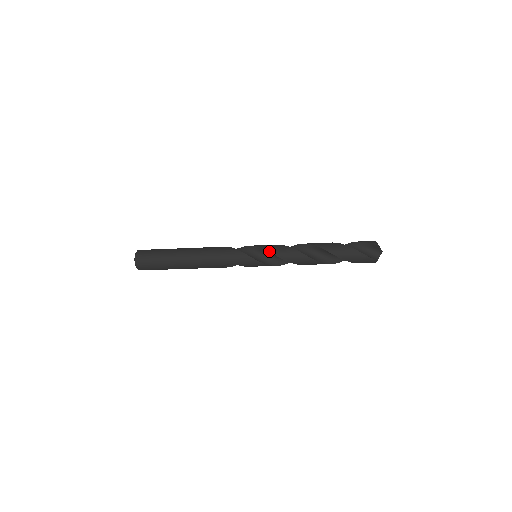
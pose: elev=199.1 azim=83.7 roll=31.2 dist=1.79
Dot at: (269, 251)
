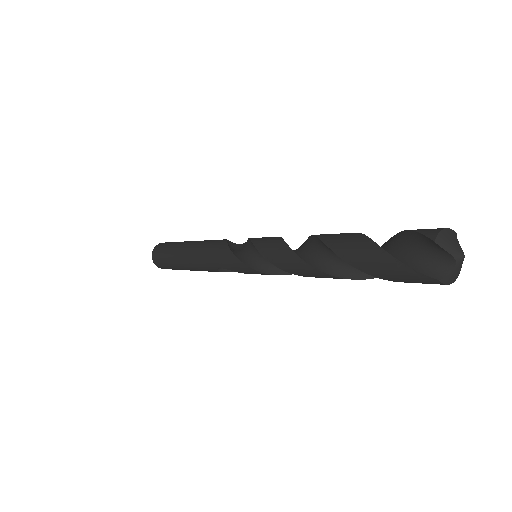
Dot at: (257, 248)
